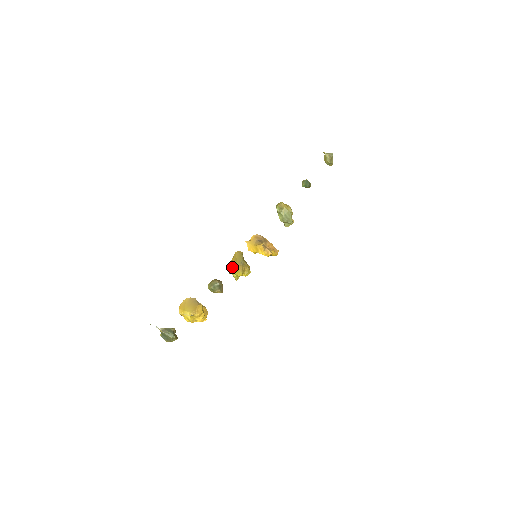
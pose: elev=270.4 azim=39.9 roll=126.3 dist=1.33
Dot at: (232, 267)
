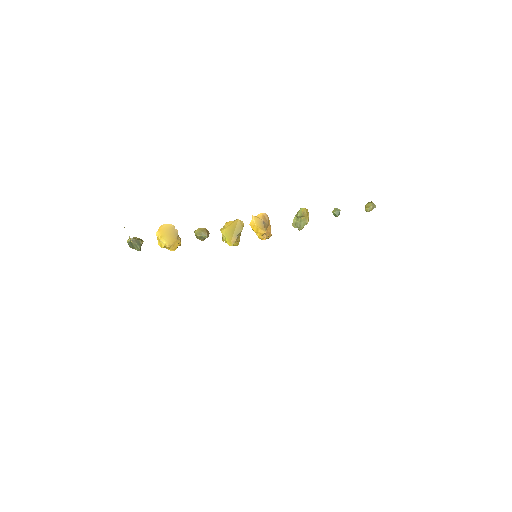
Dot at: (227, 230)
